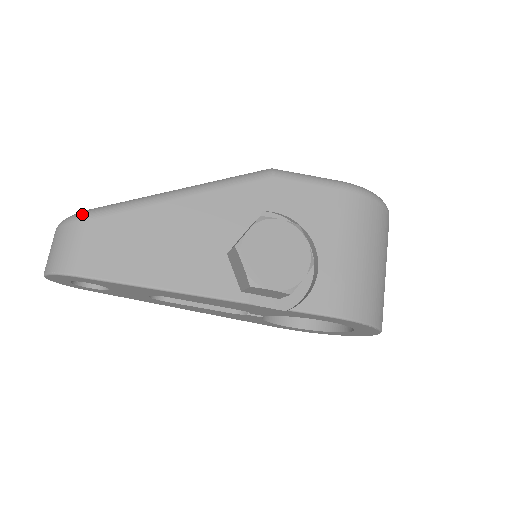
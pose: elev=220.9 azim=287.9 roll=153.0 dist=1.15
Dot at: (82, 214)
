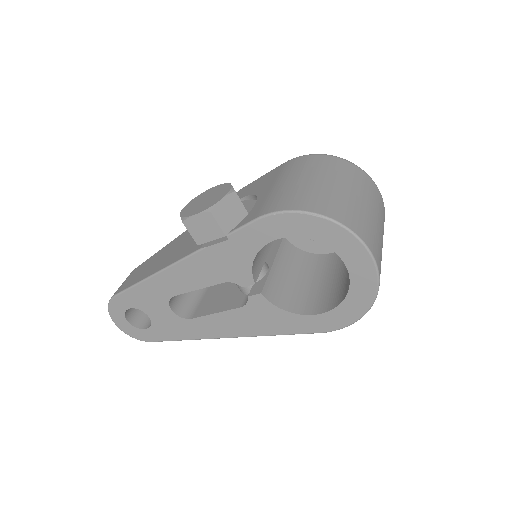
Dot at: occluded
